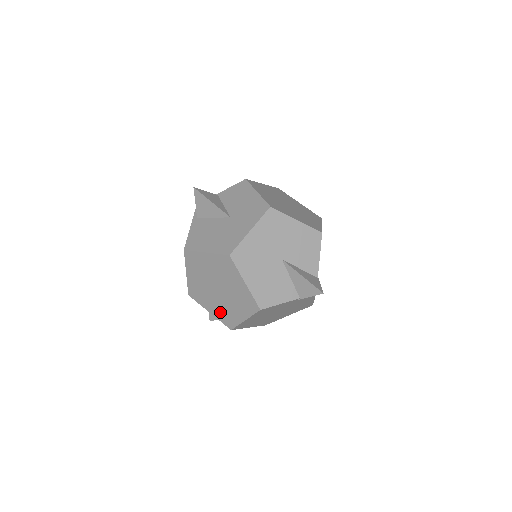
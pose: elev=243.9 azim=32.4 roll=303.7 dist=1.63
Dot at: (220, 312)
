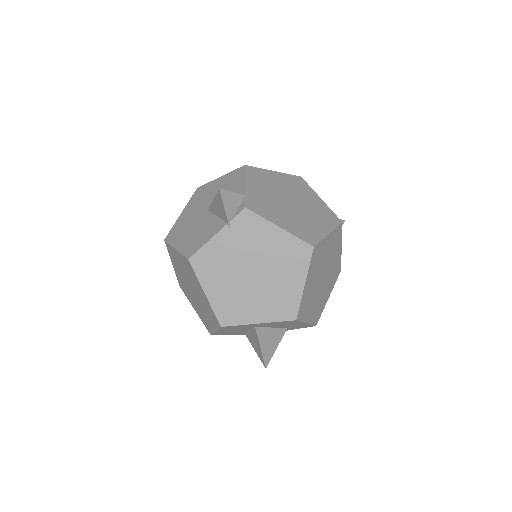
Dot at: (210, 316)
